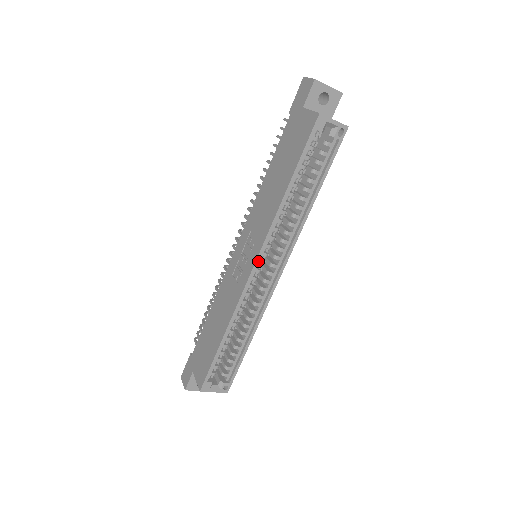
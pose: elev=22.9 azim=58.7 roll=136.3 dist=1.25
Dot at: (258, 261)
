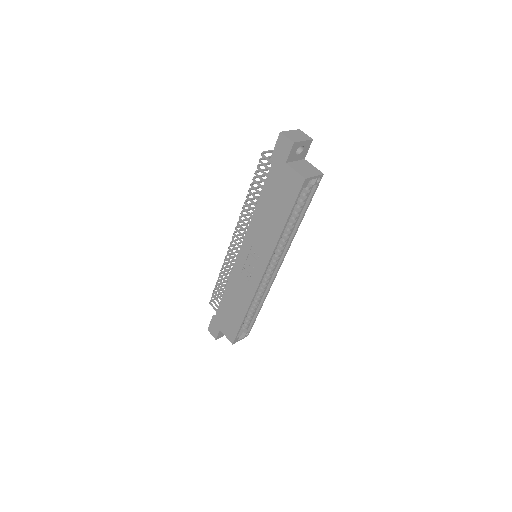
Dot at: occluded
